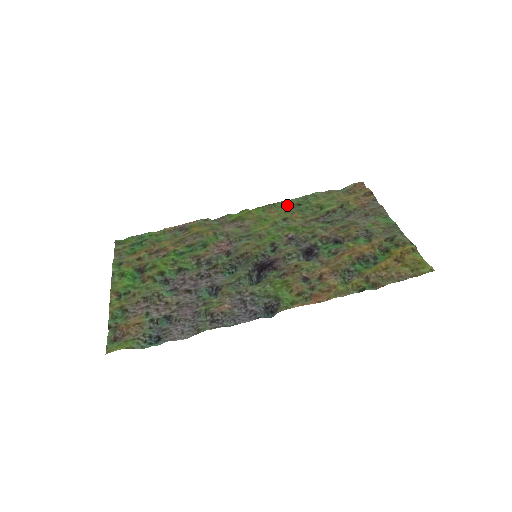
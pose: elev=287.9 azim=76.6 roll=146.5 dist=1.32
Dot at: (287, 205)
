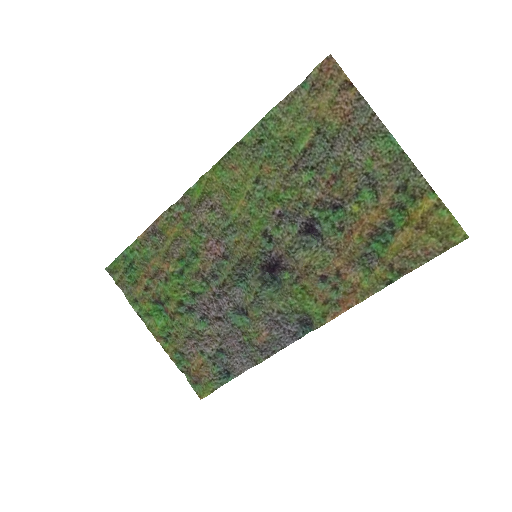
Dot at: (247, 151)
